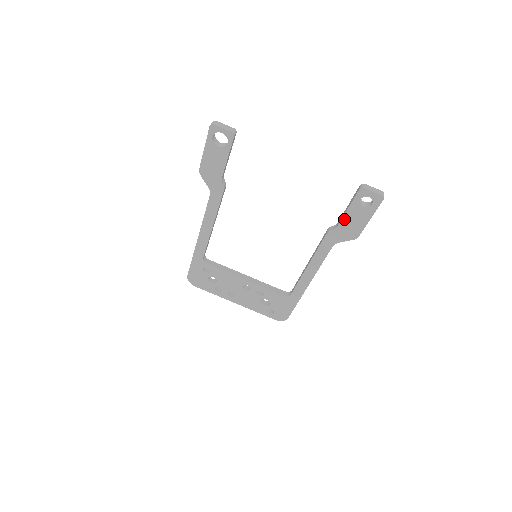
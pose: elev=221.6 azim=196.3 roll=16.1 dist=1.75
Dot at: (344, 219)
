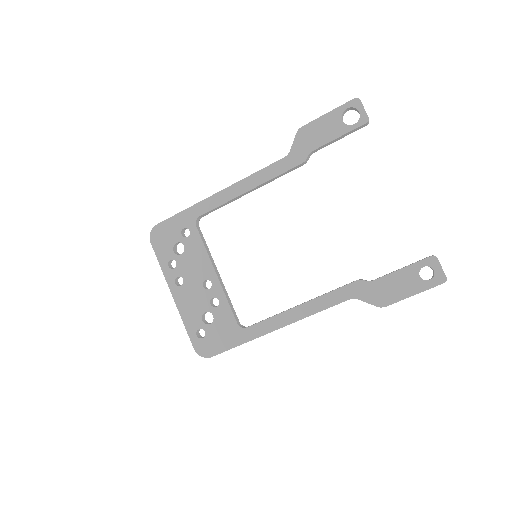
Dot at: (389, 277)
